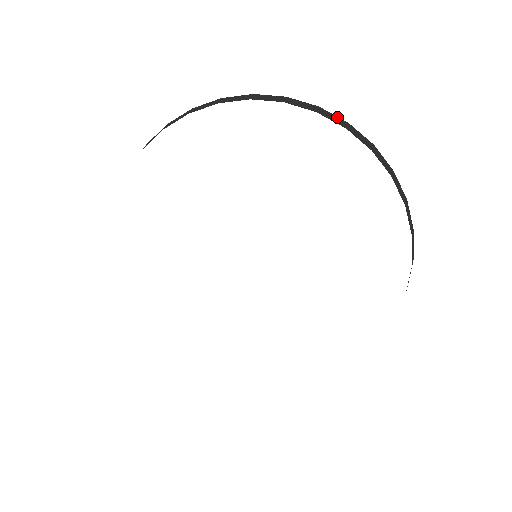
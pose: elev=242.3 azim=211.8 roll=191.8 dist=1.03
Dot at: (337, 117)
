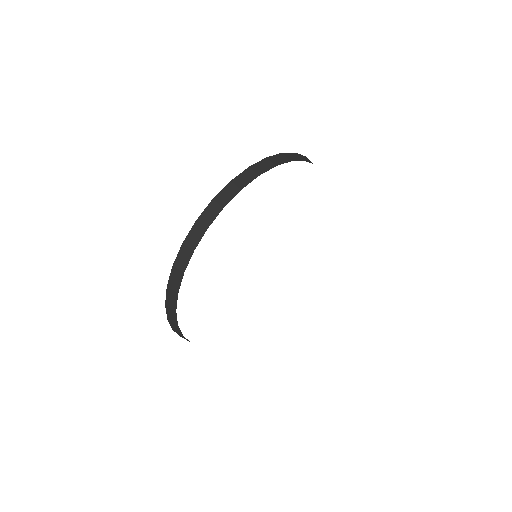
Dot at: (277, 155)
